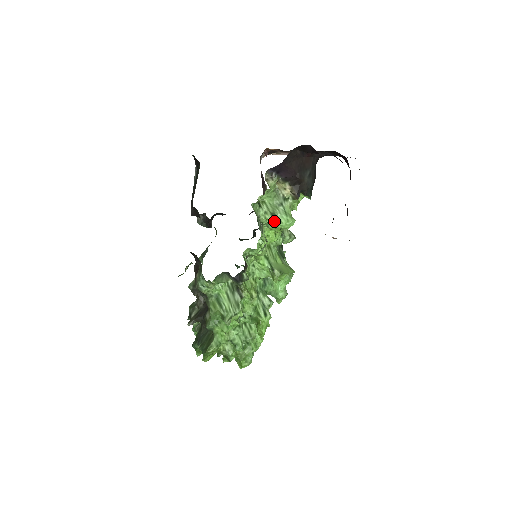
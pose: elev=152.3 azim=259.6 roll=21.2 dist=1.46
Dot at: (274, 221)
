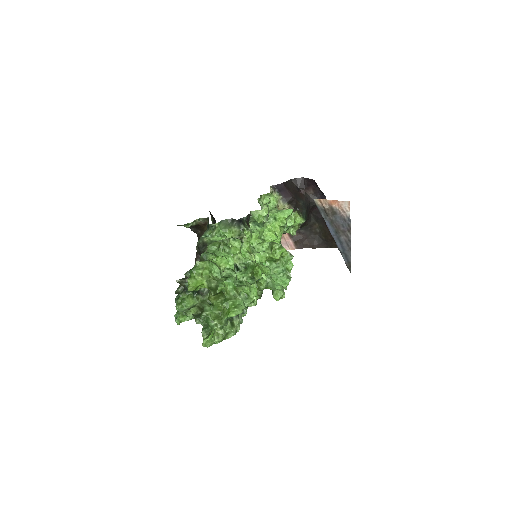
Dot at: (275, 212)
